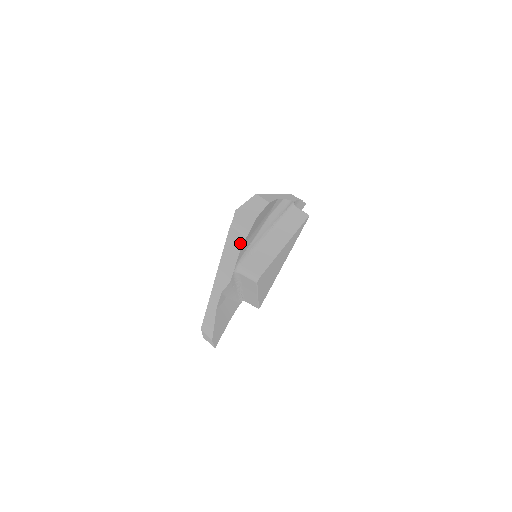
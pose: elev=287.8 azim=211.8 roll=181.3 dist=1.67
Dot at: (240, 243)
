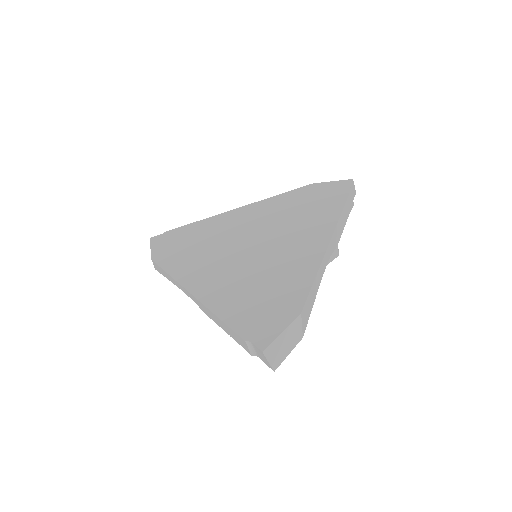
Dot at: (242, 345)
